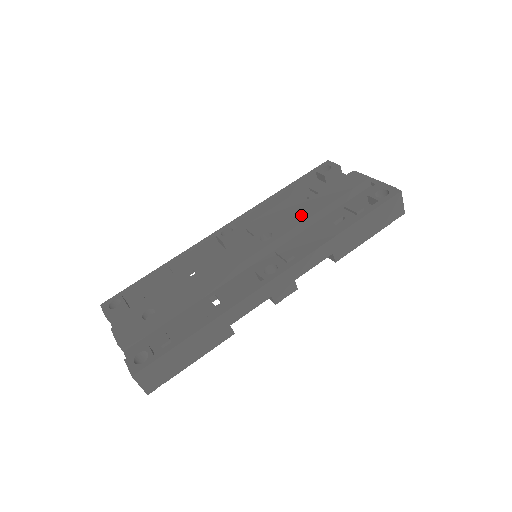
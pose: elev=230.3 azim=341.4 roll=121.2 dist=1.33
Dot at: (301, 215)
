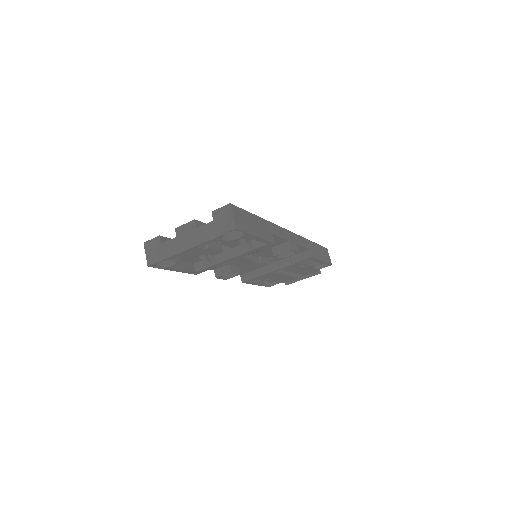
Dot at: occluded
